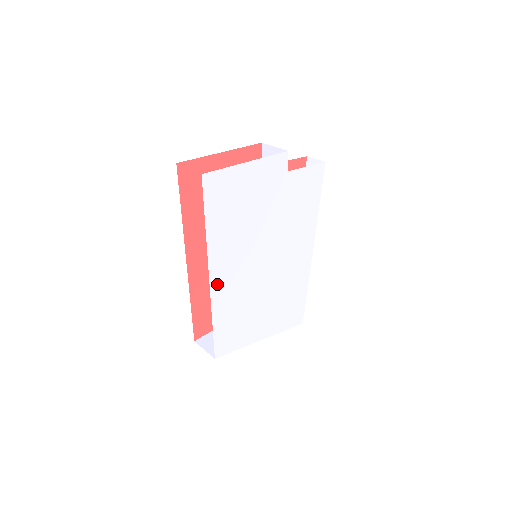
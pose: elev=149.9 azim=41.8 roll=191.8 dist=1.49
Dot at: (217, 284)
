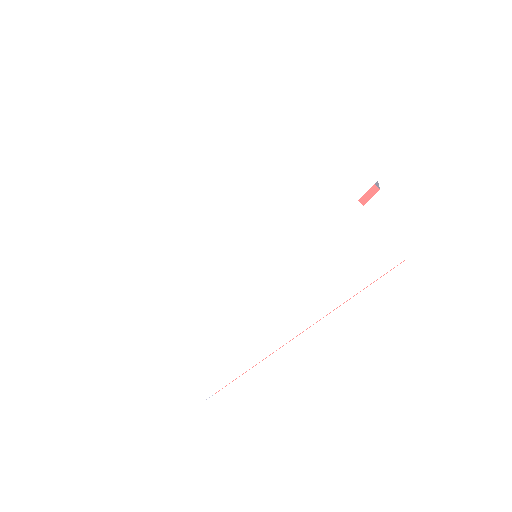
Dot at: (203, 198)
